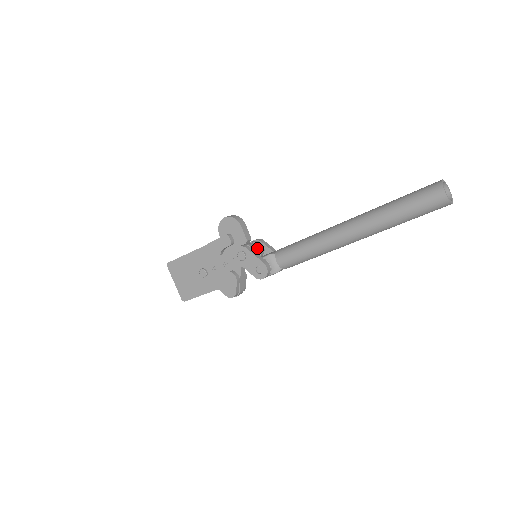
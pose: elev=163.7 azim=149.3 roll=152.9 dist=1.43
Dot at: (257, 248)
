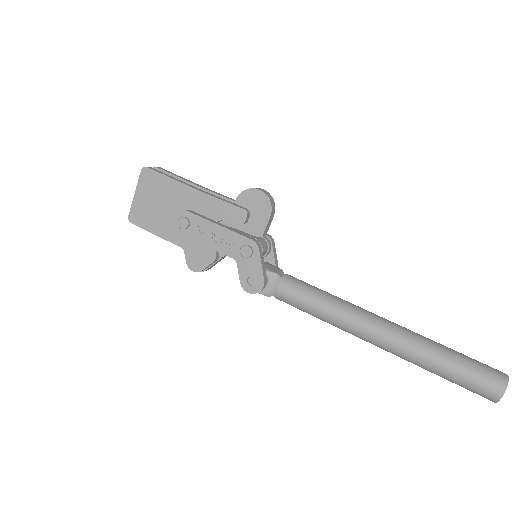
Dot at: (265, 251)
